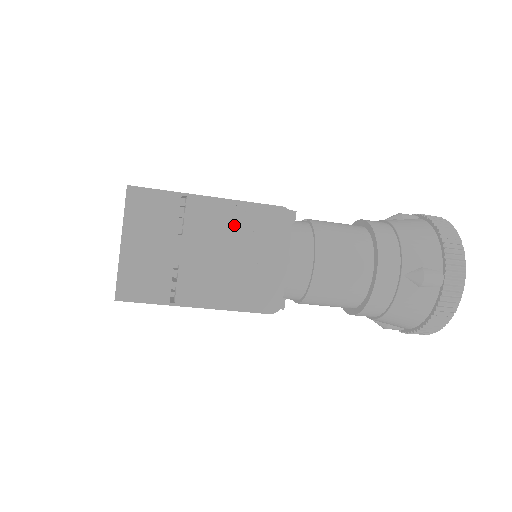
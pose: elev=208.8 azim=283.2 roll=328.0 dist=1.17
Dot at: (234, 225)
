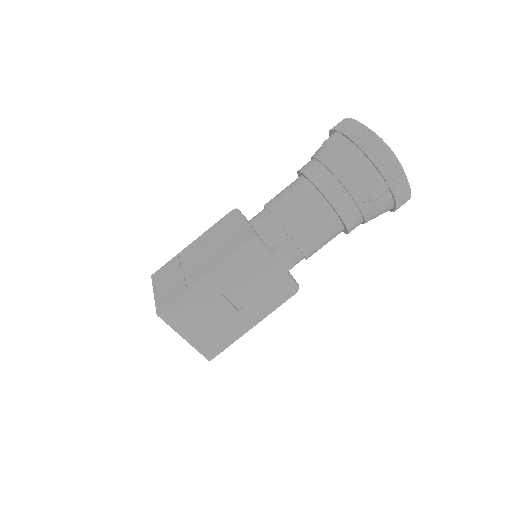
Dot at: (208, 238)
